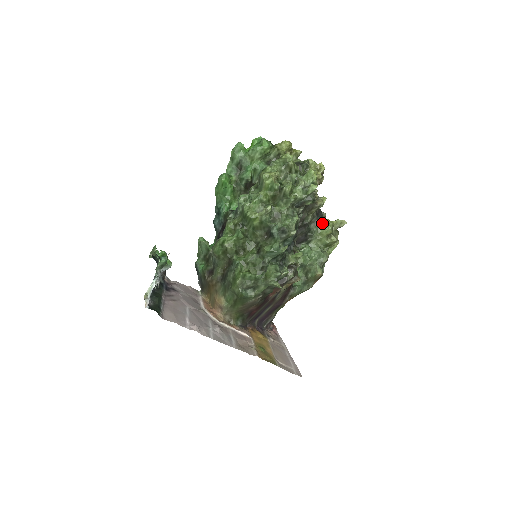
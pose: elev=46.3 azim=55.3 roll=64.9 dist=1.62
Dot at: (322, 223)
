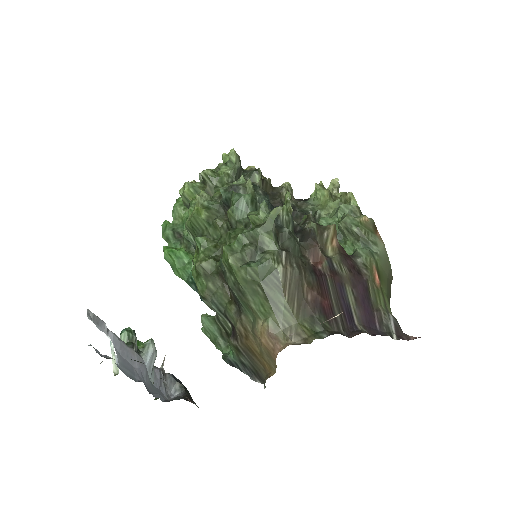
Dot at: (313, 199)
